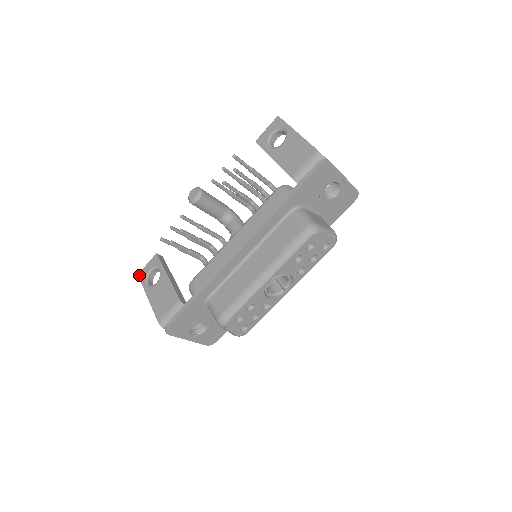
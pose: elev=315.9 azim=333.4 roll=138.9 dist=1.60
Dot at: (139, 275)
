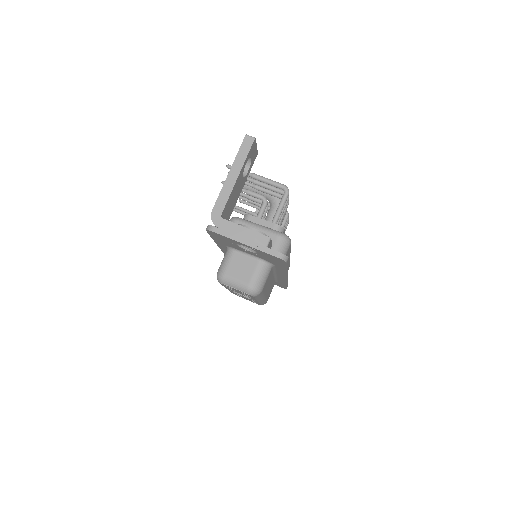
Dot at: occluded
